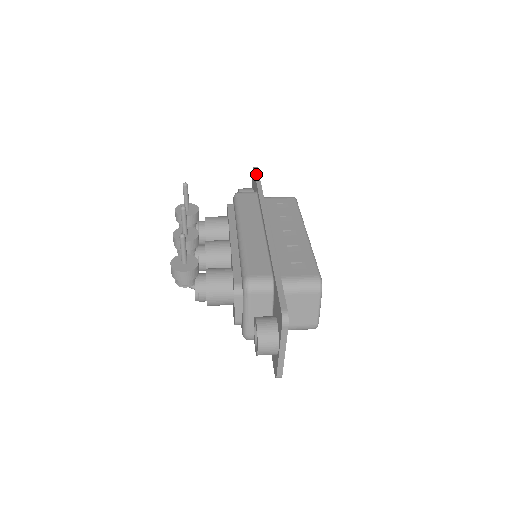
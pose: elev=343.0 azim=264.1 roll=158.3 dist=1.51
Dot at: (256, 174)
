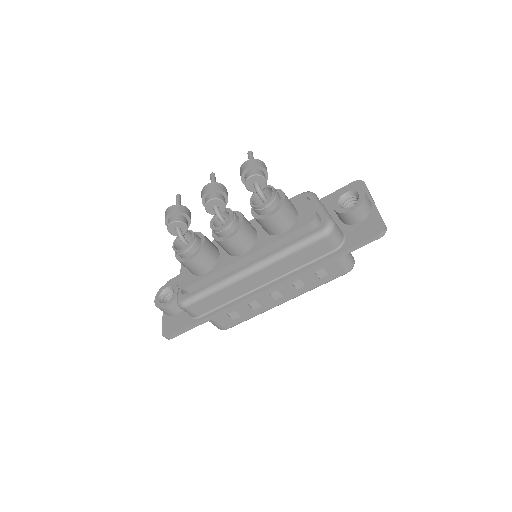
Dot at: occluded
